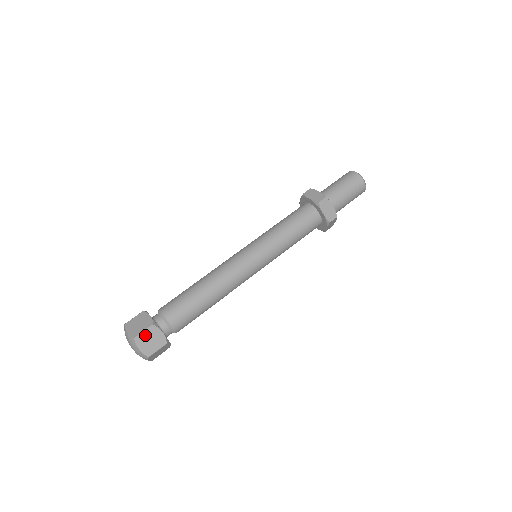
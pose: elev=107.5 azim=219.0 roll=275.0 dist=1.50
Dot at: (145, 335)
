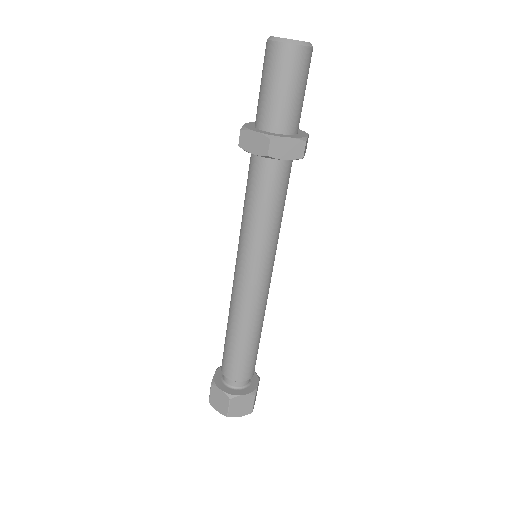
Dot at: (232, 408)
